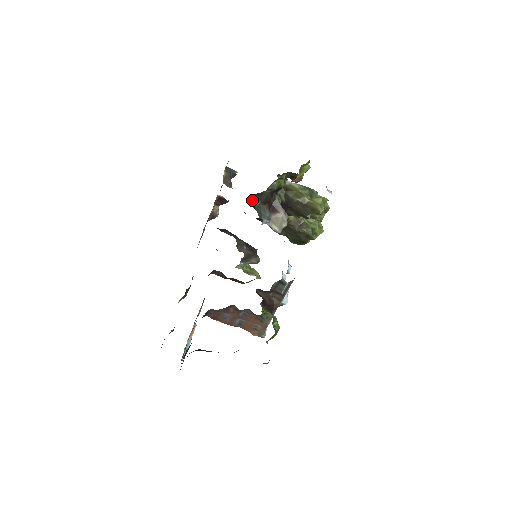
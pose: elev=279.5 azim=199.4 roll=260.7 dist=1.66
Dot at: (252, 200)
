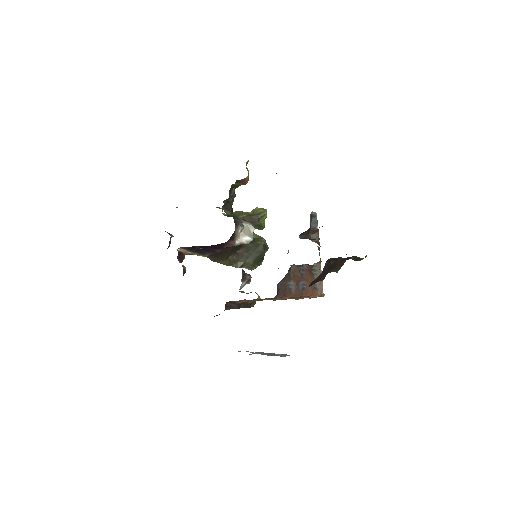
Dot at: (224, 211)
